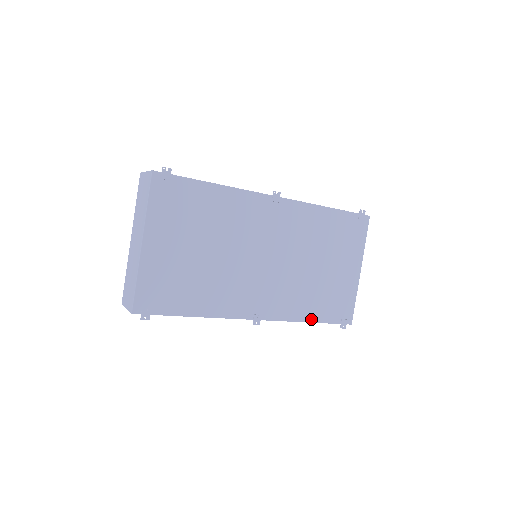
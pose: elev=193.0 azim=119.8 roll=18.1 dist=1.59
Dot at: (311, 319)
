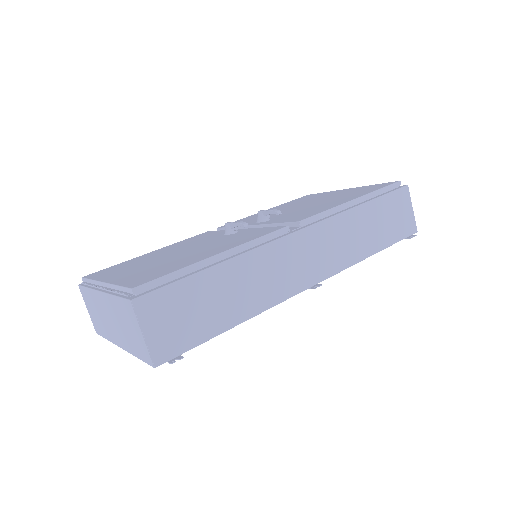
Dot at: occluded
